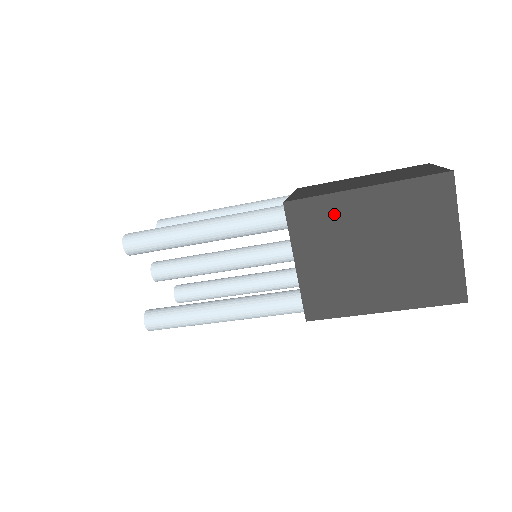
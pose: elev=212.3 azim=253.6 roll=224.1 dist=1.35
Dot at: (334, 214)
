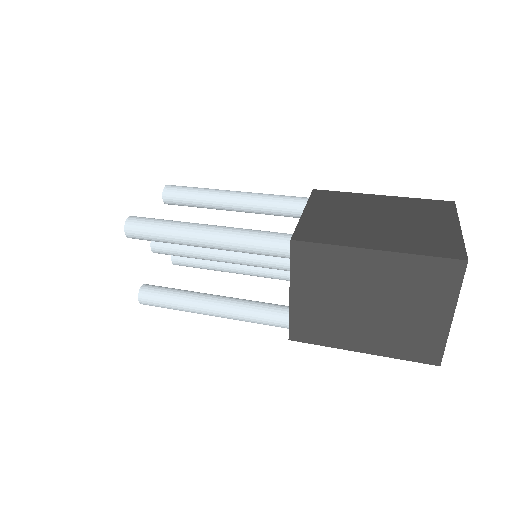
Dot at: occluded
